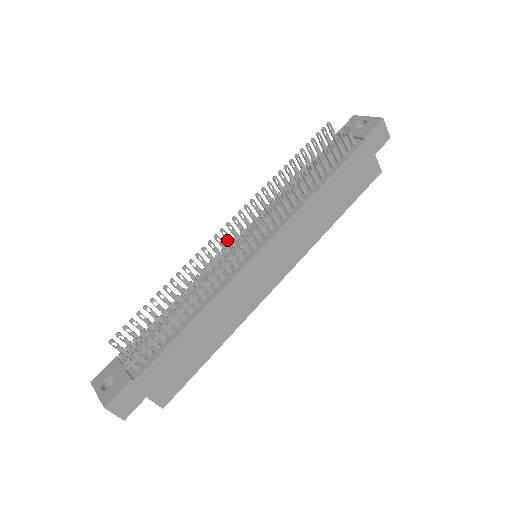
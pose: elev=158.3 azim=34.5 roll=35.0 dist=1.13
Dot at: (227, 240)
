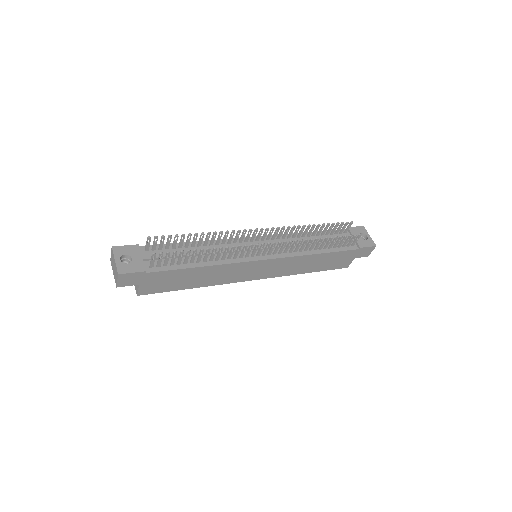
Dot at: (253, 236)
